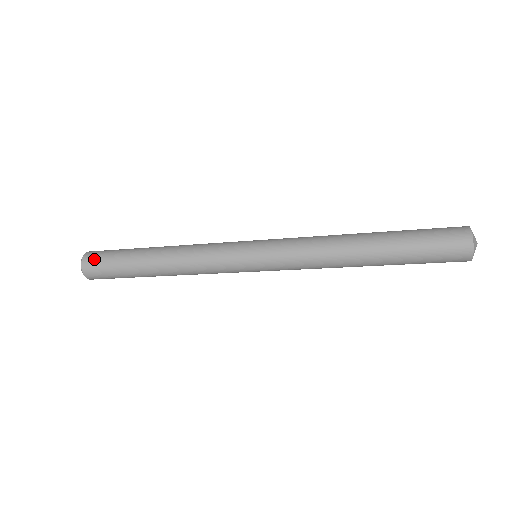
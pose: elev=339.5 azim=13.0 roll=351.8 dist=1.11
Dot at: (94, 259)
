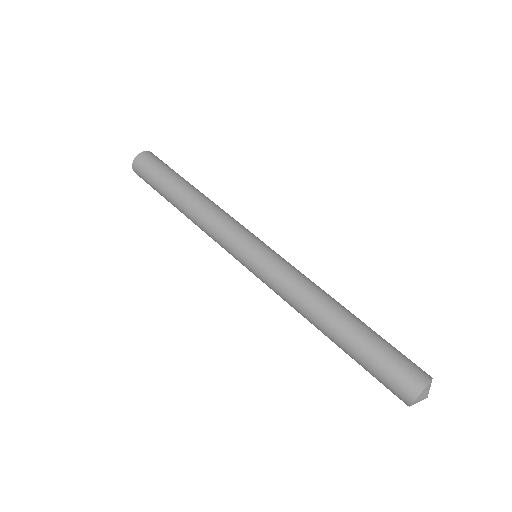
Dot at: (145, 162)
